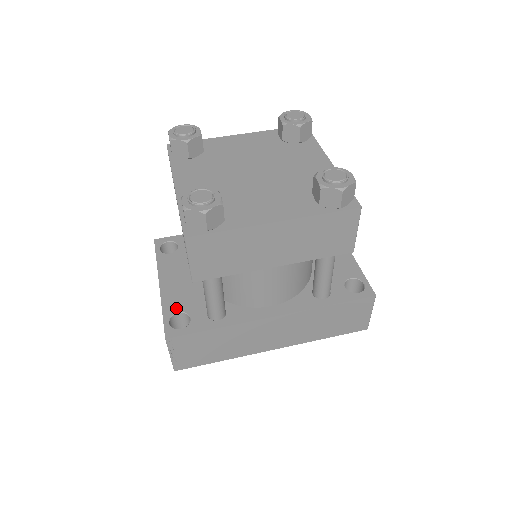
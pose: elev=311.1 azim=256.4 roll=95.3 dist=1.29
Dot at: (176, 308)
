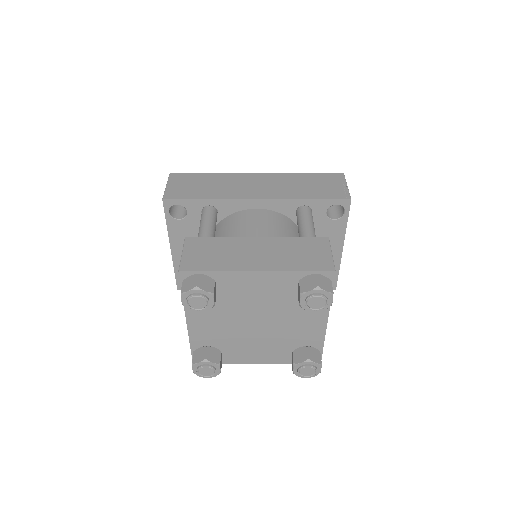
Dot at: occluded
